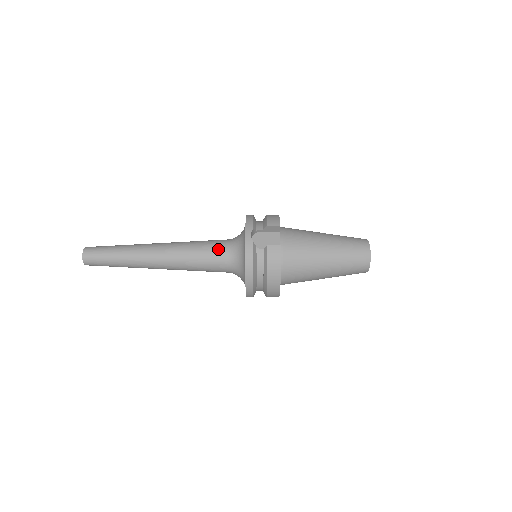
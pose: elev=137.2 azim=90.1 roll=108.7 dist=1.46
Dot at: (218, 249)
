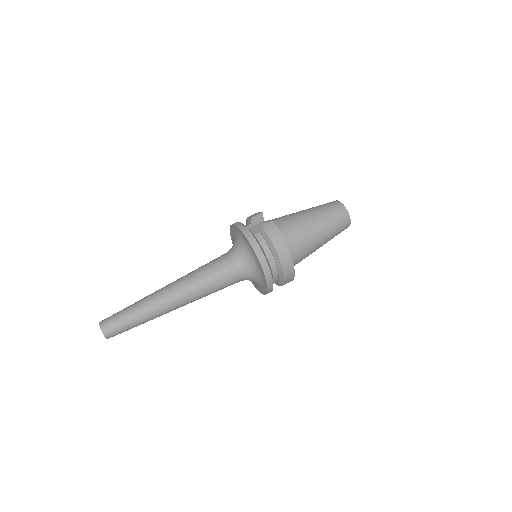
Dot at: (222, 259)
